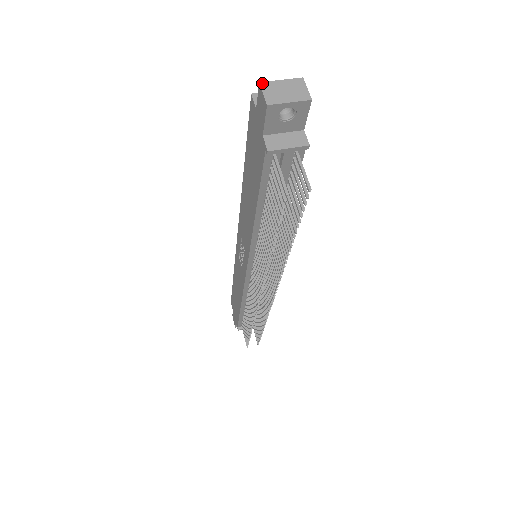
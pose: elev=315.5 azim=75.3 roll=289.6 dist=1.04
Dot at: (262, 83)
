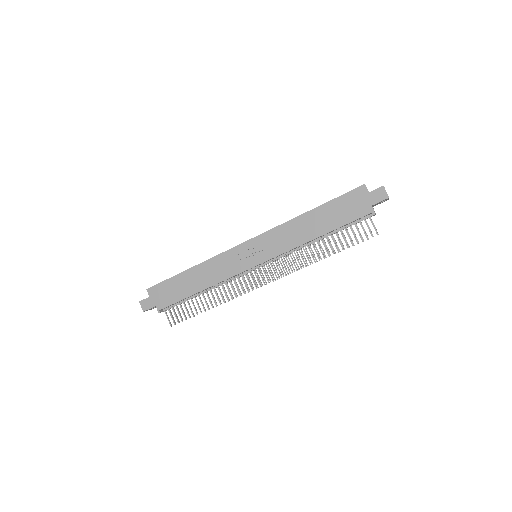
Dot at: occluded
